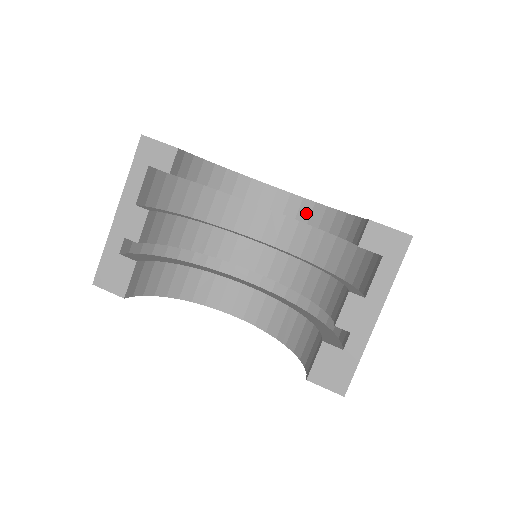
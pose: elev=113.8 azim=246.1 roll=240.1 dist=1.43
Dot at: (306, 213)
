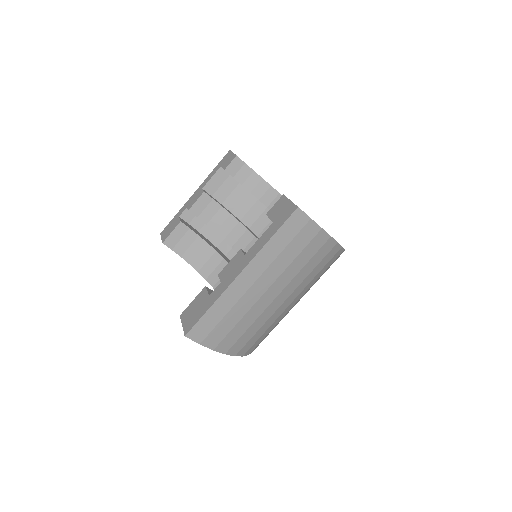
Dot at: occluded
